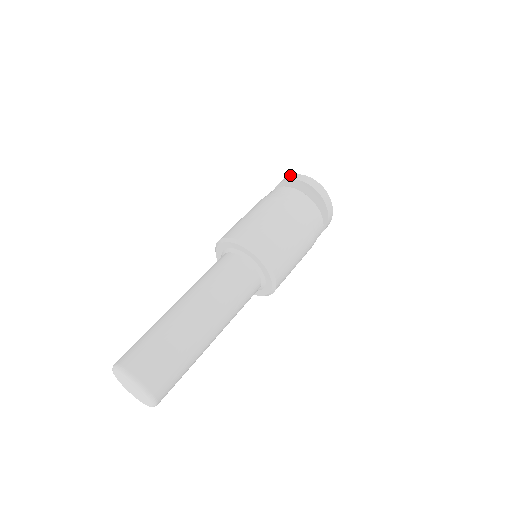
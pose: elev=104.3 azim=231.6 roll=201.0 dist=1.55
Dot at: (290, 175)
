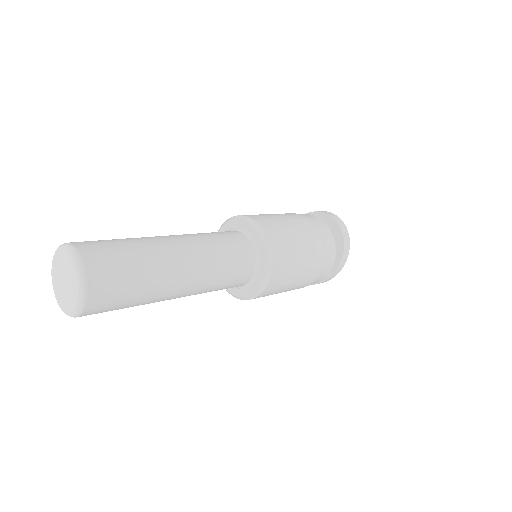
Dot at: occluded
